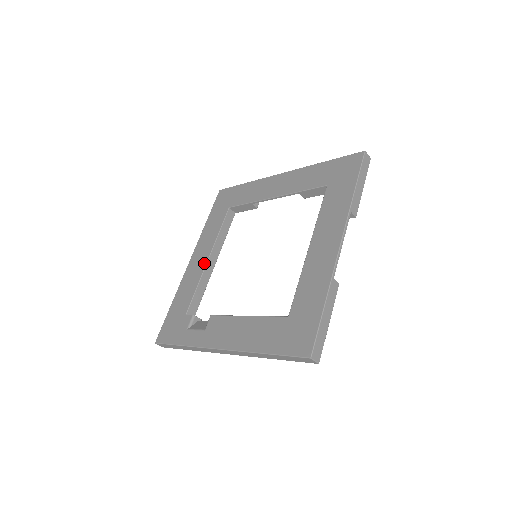
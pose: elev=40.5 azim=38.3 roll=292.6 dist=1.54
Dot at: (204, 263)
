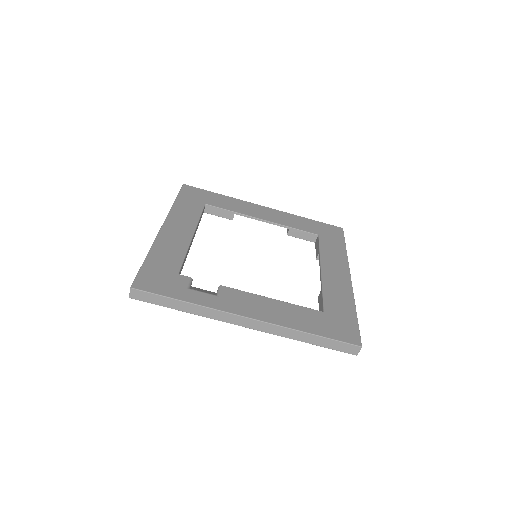
Dot at: (189, 236)
